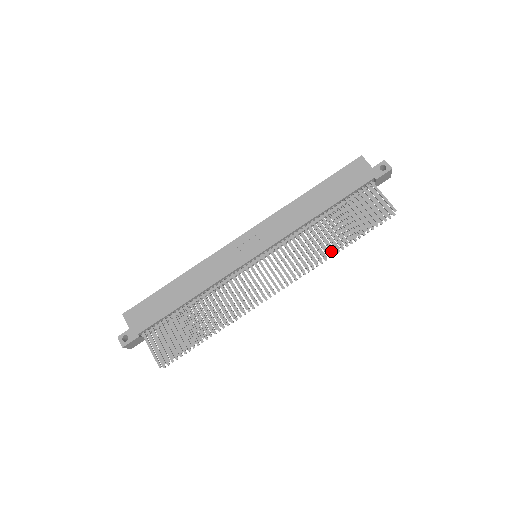
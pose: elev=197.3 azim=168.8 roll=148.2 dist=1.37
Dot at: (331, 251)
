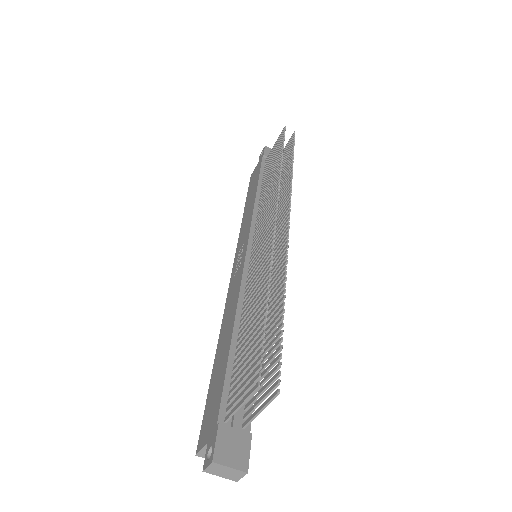
Dot at: (288, 176)
